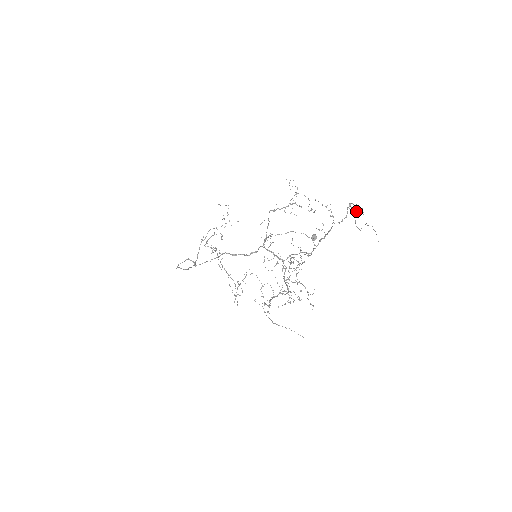
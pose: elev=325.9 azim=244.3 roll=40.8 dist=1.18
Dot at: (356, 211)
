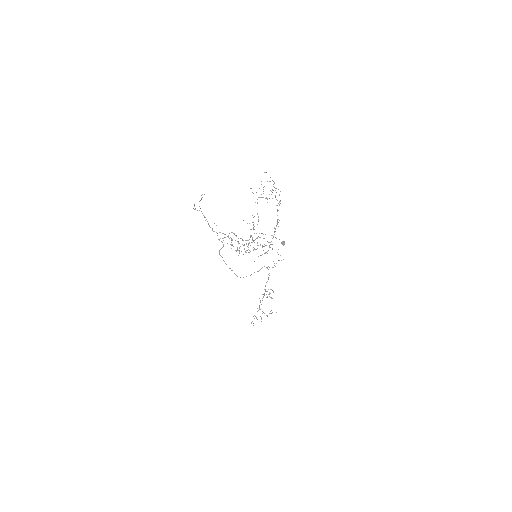
Dot at: (273, 186)
